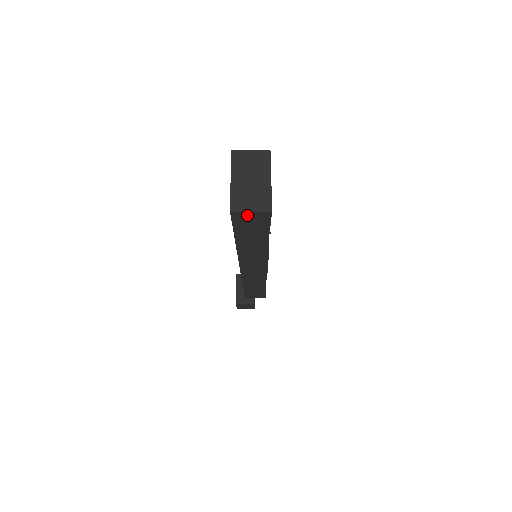
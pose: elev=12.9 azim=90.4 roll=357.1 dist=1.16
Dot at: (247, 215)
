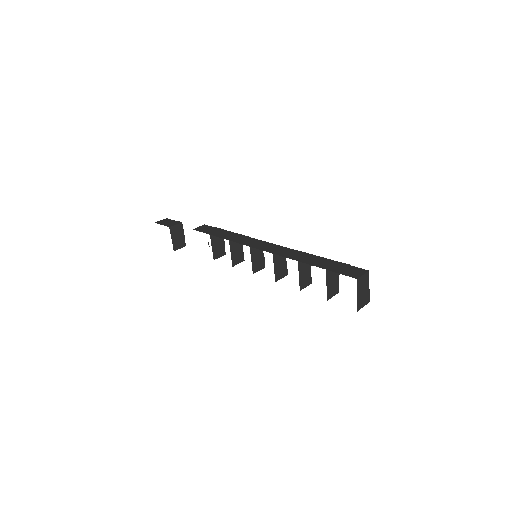
Dot at: occluded
